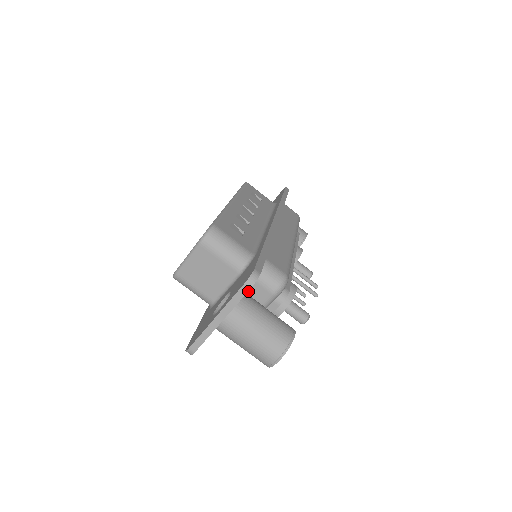
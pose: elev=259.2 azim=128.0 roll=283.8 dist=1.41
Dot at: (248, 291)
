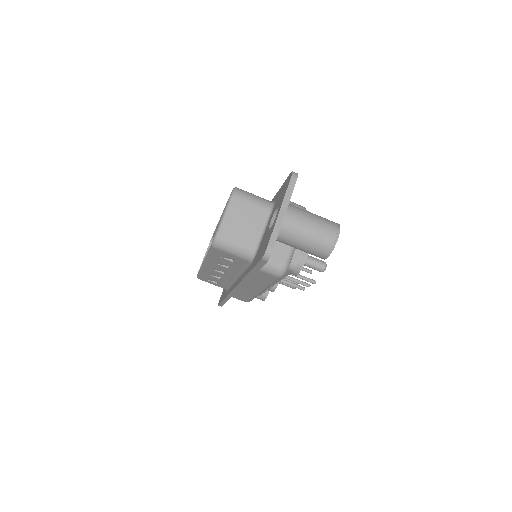
Dot at: occluded
